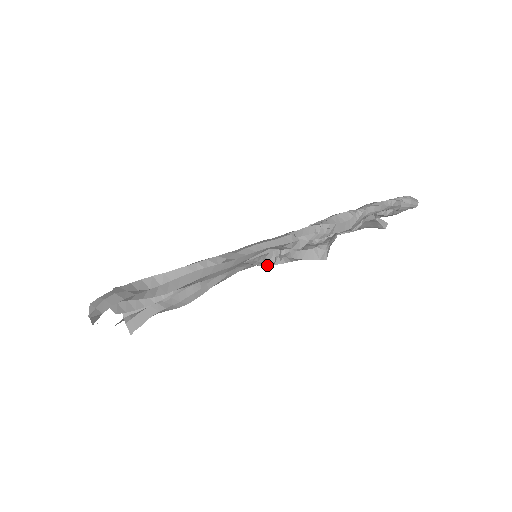
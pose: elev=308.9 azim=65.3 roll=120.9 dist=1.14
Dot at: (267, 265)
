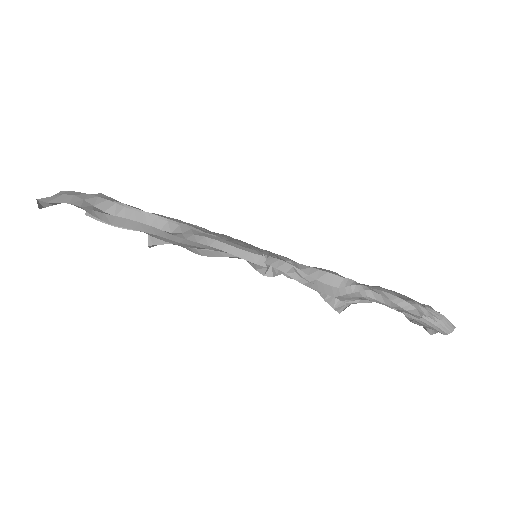
Dot at: (287, 275)
